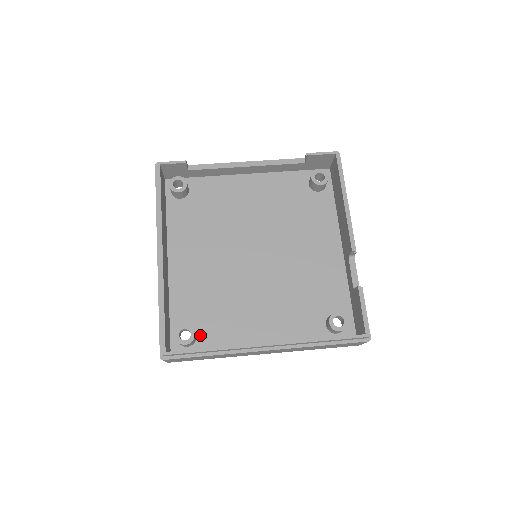
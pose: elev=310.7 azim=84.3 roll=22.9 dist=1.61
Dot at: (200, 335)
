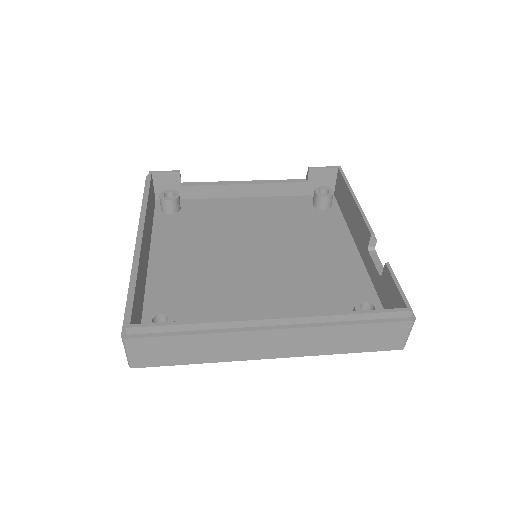
Dot at: occluded
